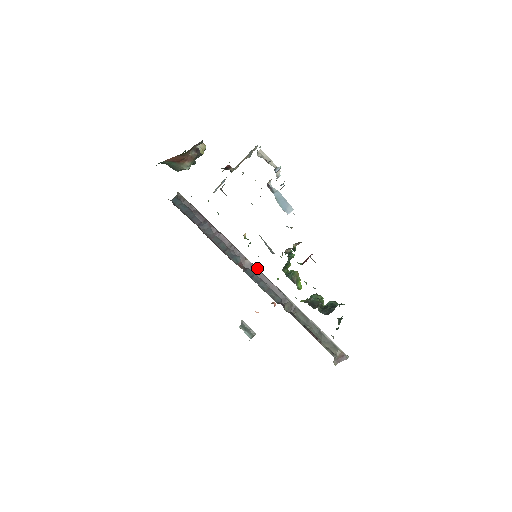
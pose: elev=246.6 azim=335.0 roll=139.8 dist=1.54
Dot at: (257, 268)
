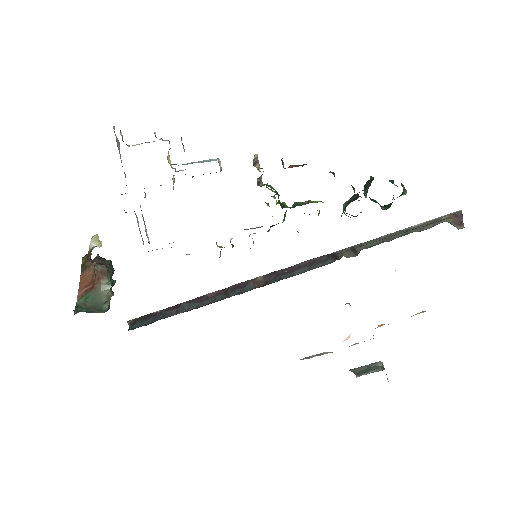
Dot at: (275, 271)
